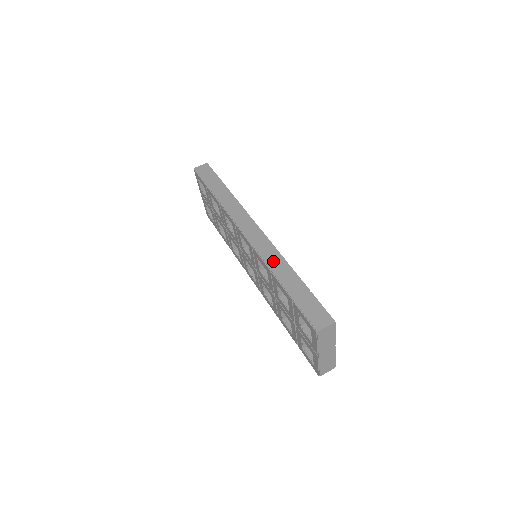
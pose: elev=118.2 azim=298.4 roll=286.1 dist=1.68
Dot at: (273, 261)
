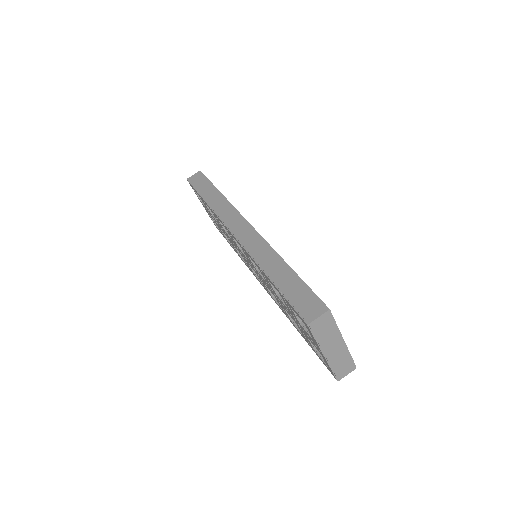
Dot at: (261, 254)
